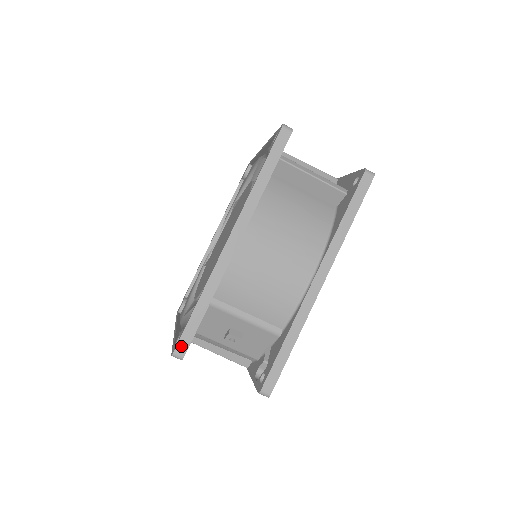
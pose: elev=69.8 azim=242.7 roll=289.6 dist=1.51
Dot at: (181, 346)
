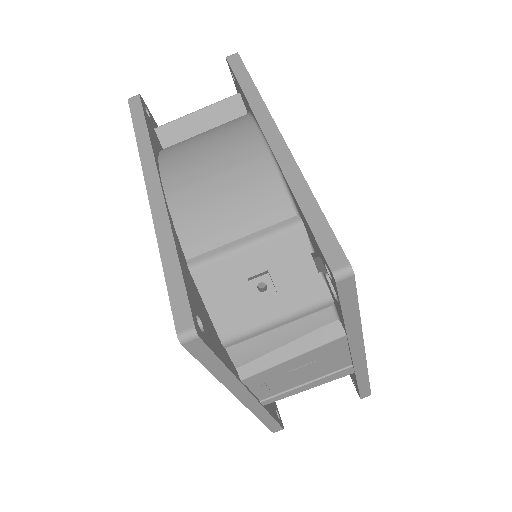
Dot at: (180, 319)
